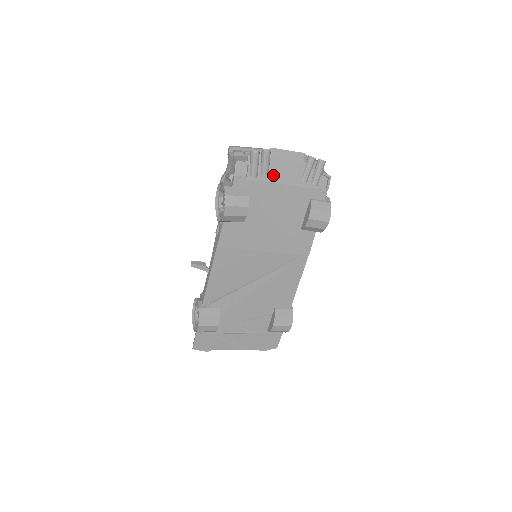
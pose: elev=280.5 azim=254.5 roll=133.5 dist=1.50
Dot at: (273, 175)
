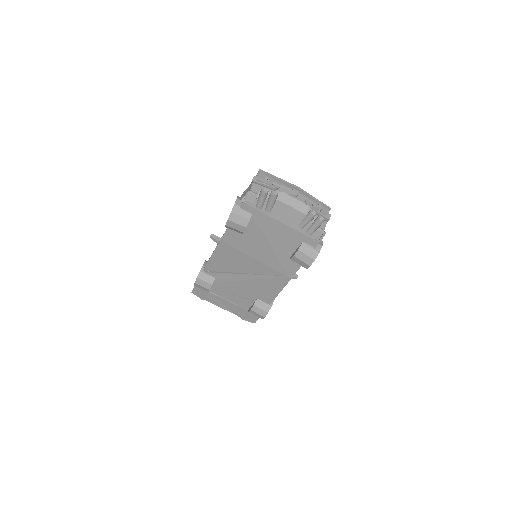
Dot at: (275, 213)
